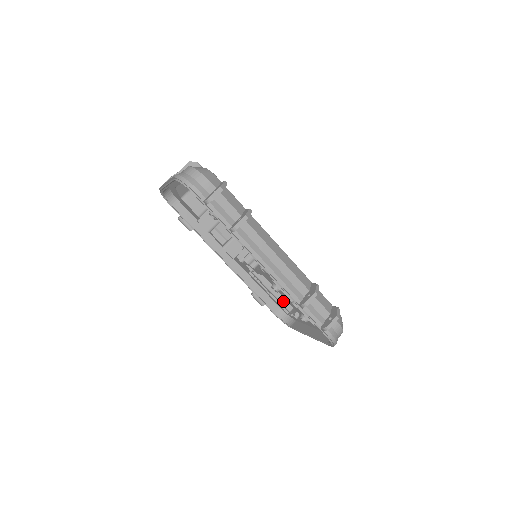
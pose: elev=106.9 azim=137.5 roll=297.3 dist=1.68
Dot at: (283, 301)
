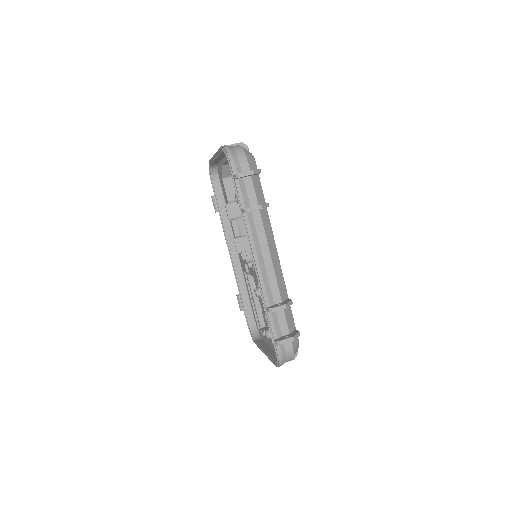
Dot at: (260, 315)
